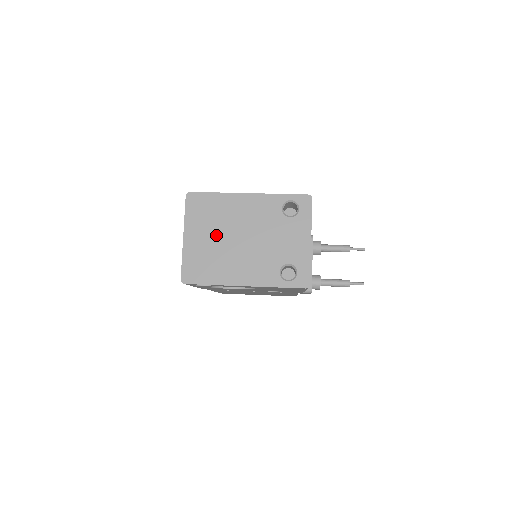
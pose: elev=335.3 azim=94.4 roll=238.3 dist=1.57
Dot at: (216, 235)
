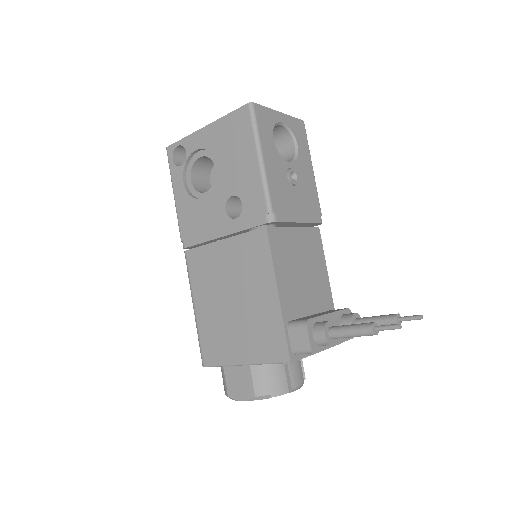
Dot at: occluded
